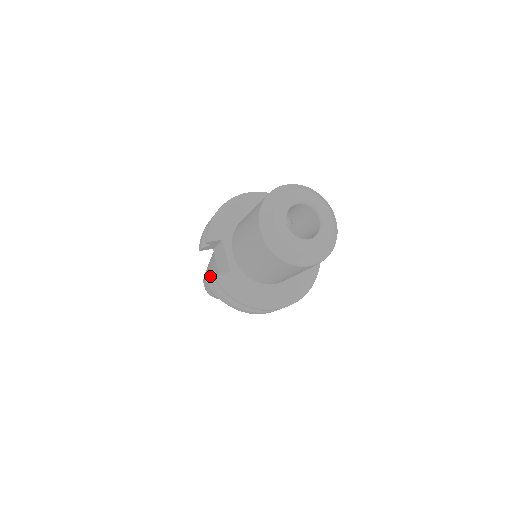
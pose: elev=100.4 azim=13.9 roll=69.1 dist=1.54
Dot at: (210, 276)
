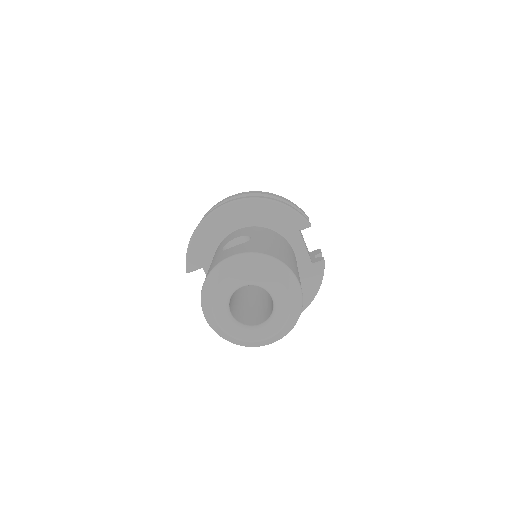
Dot at: occluded
